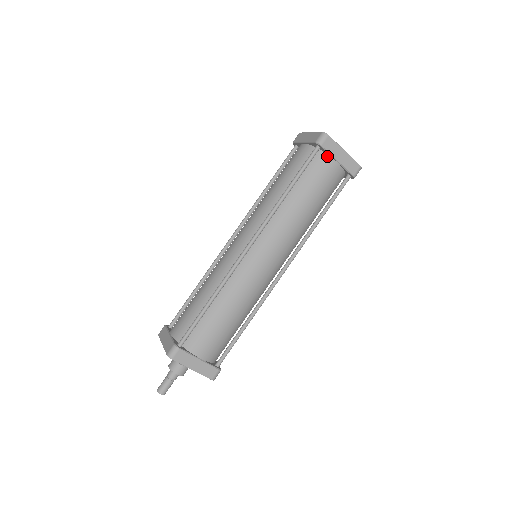
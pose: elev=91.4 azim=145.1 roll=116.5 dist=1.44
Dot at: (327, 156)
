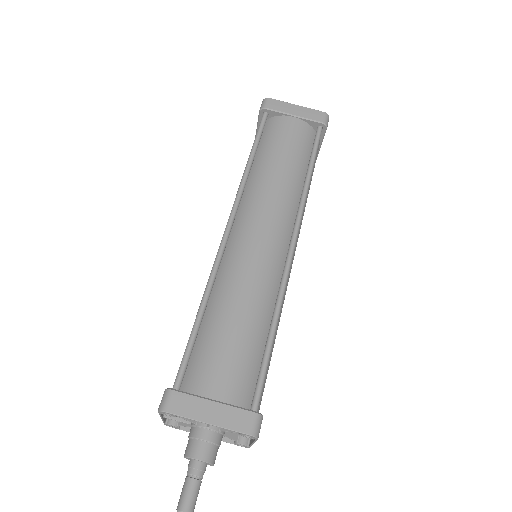
Dot at: (280, 117)
